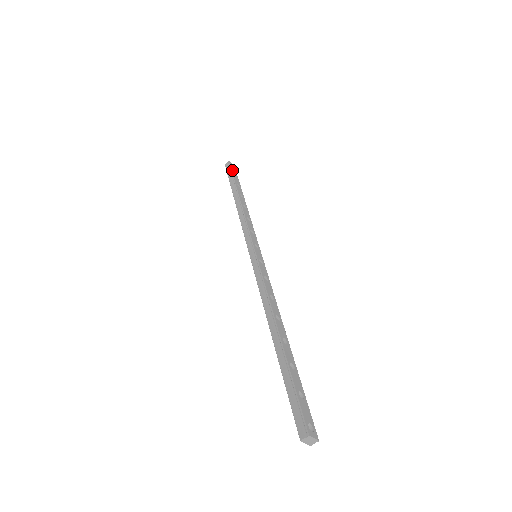
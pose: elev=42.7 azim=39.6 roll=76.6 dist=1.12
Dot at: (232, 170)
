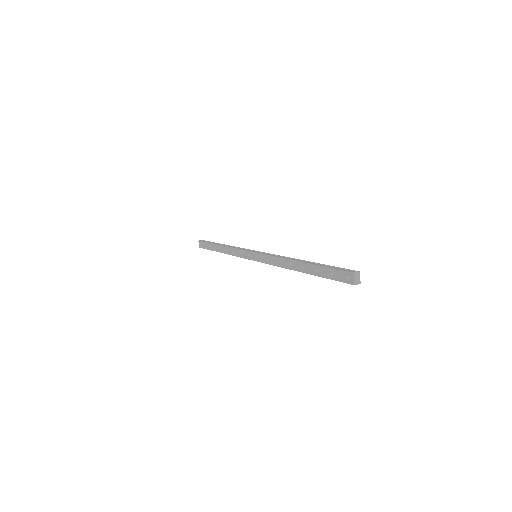
Dot at: occluded
